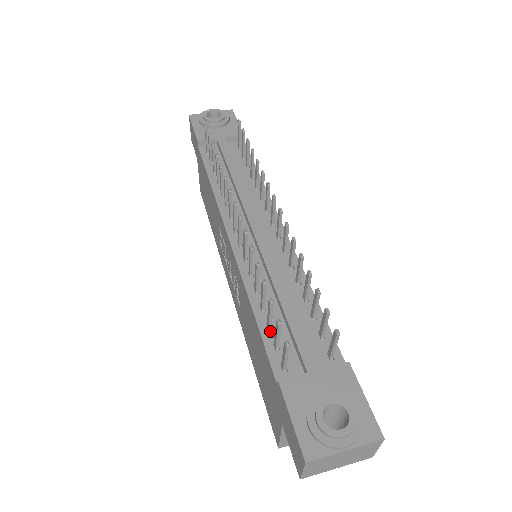
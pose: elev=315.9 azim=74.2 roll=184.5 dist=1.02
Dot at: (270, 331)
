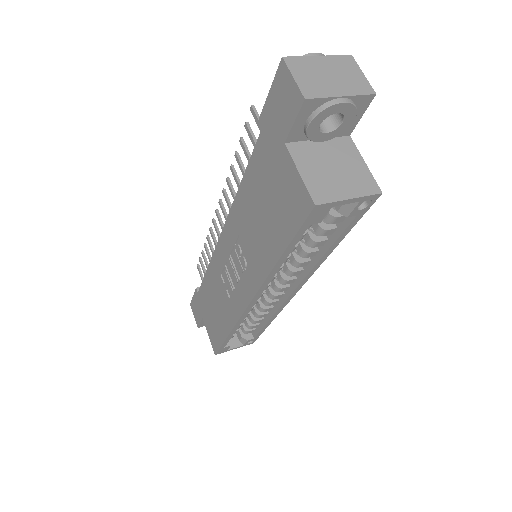
Dot at: occluded
